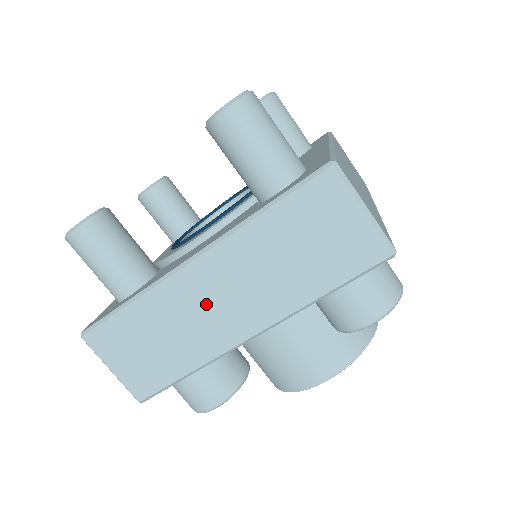
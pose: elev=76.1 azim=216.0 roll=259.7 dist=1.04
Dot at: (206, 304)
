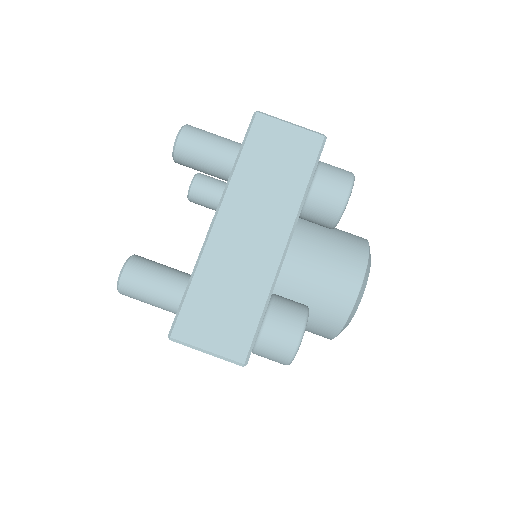
Dot at: (242, 243)
